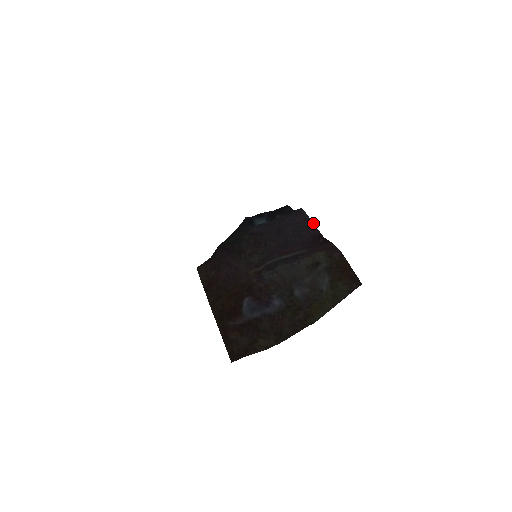
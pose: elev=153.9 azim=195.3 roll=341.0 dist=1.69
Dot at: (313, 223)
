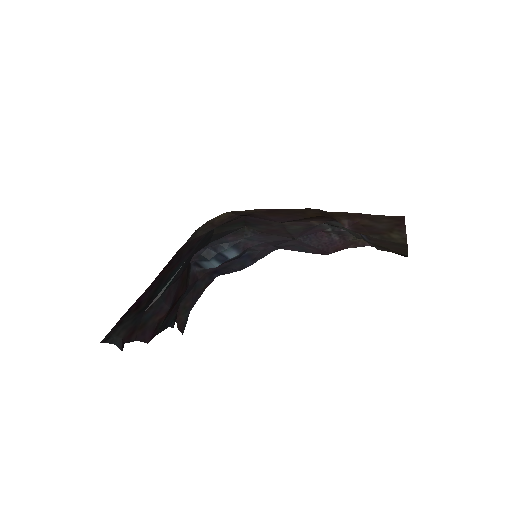
Dot at: occluded
